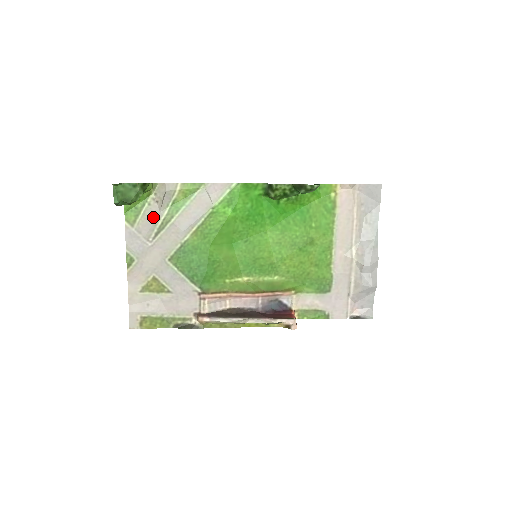
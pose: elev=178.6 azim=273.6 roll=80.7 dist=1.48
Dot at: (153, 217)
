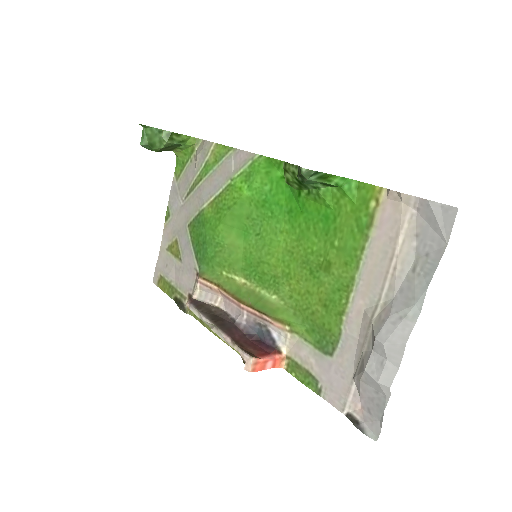
Dot at: (190, 175)
